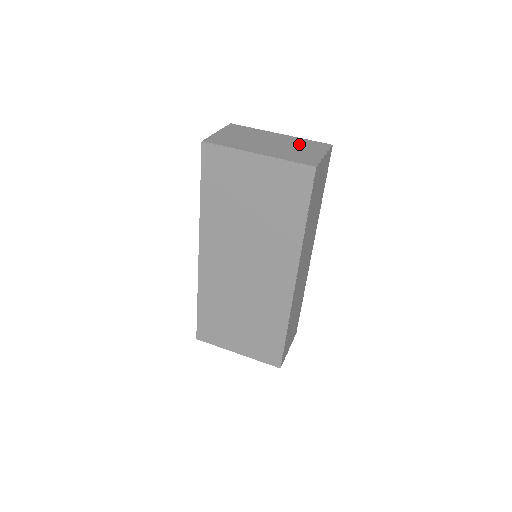
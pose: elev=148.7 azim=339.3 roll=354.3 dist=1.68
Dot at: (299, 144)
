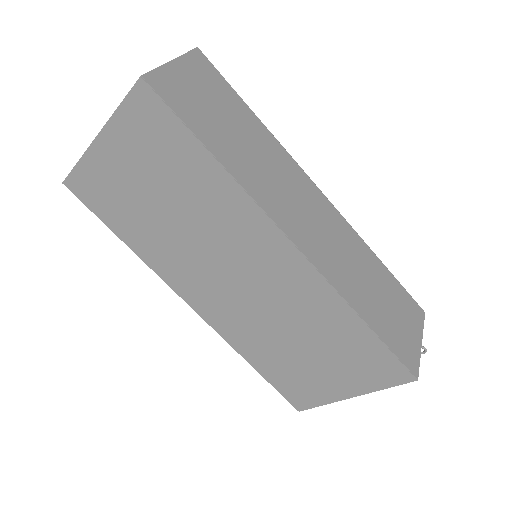
Dot at: occluded
